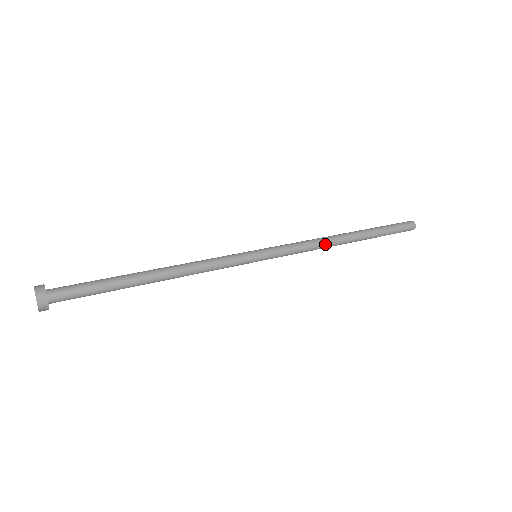
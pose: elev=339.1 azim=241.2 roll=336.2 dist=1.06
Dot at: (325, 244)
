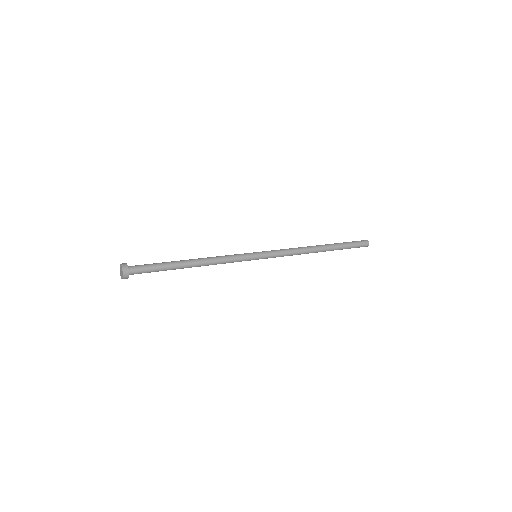
Dot at: (302, 249)
